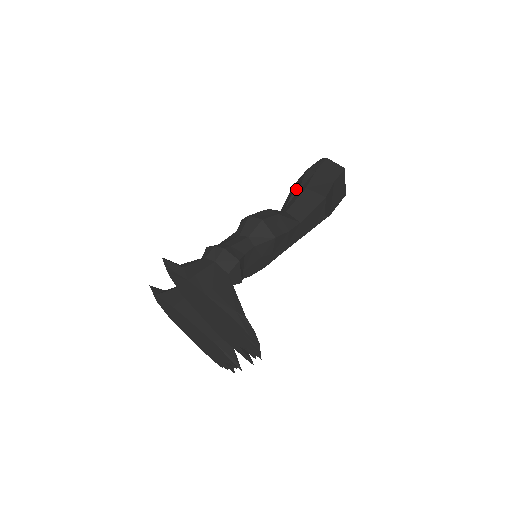
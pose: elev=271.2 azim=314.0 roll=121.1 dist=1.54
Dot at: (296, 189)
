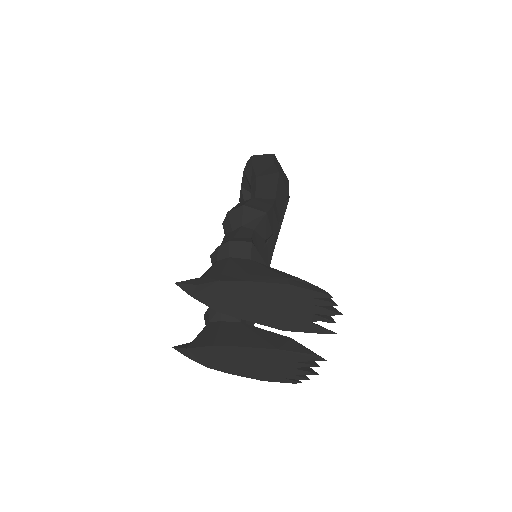
Dot at: (245, 195)
